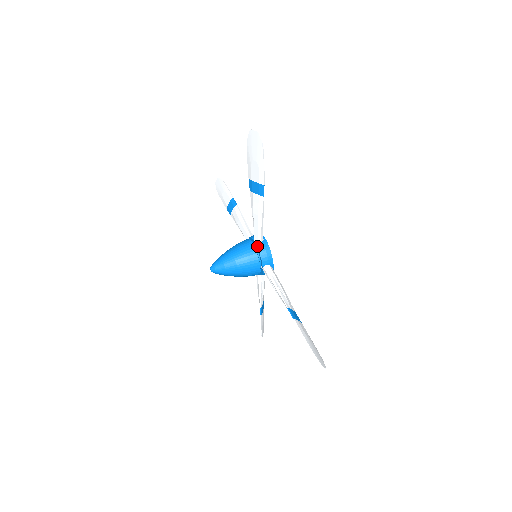
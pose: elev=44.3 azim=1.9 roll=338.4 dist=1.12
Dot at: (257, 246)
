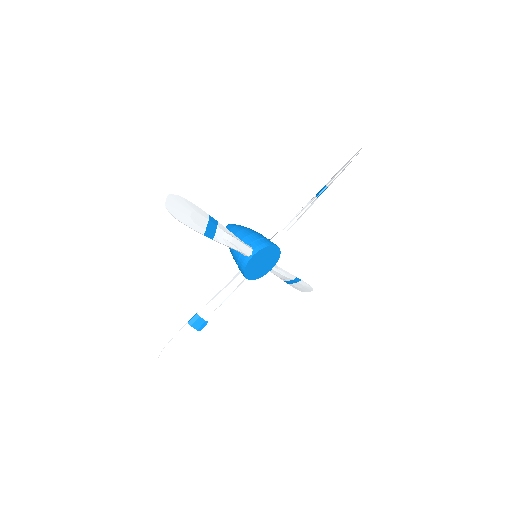
Dot at: occluded
